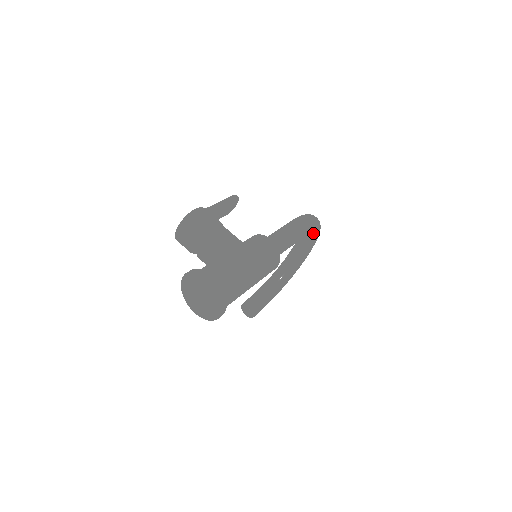
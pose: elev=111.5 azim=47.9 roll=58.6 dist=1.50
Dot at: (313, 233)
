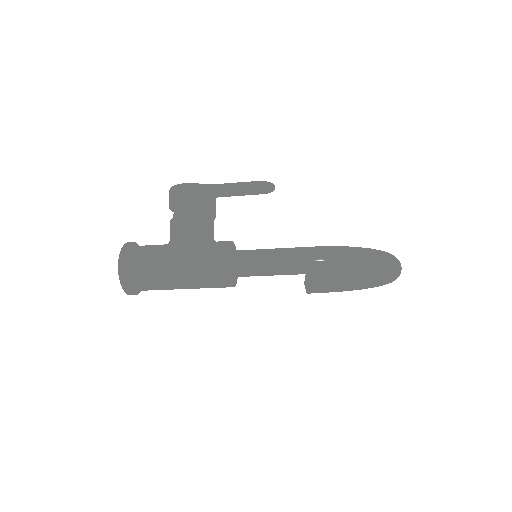
Dot at: occluded
